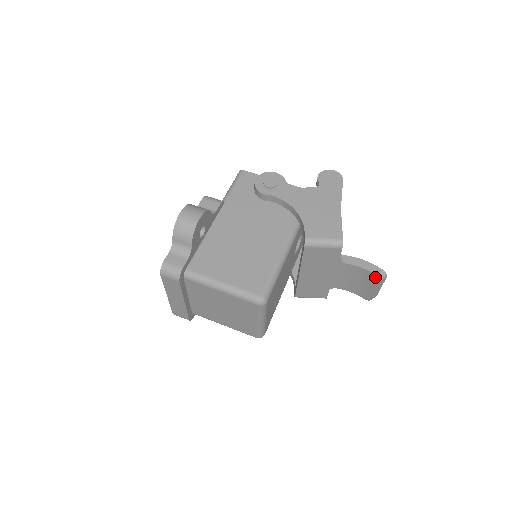
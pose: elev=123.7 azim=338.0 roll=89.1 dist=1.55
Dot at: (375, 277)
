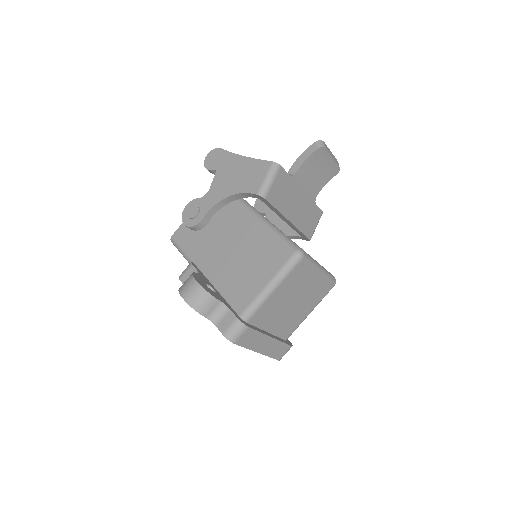
Dot at: (319, 151)
